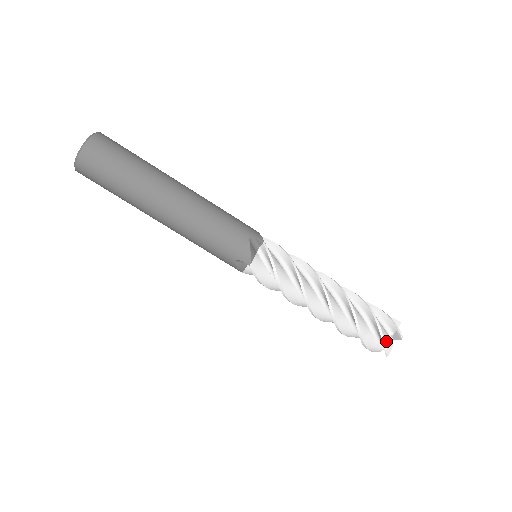
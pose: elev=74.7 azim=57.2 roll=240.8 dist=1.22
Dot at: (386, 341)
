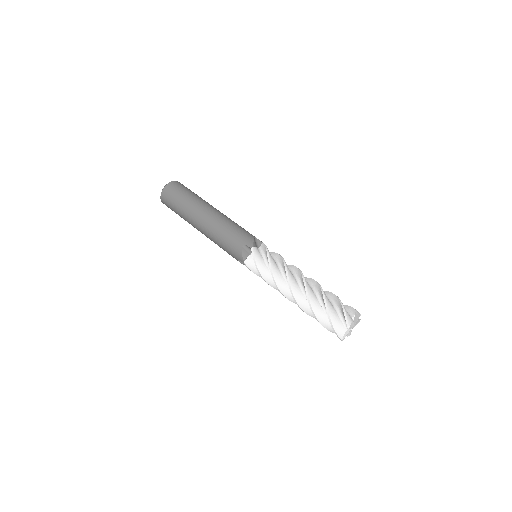
Dot at: (347, 314)
